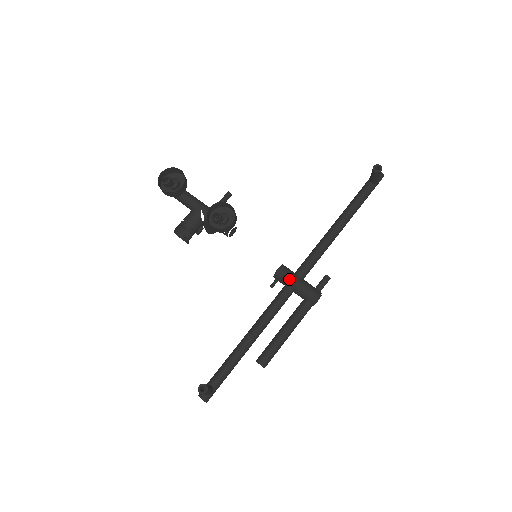
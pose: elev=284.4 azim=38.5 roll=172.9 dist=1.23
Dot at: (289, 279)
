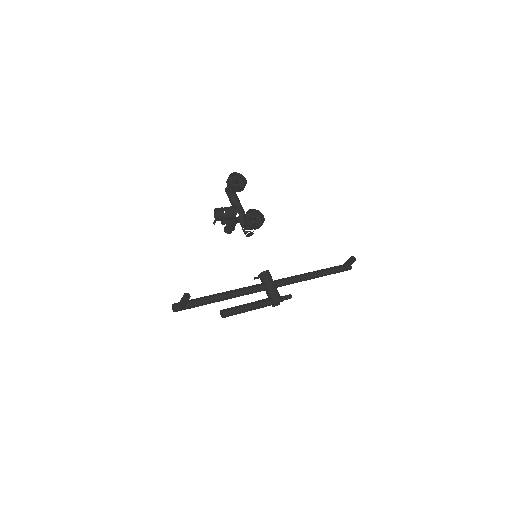
Dot at: (269, 280)
